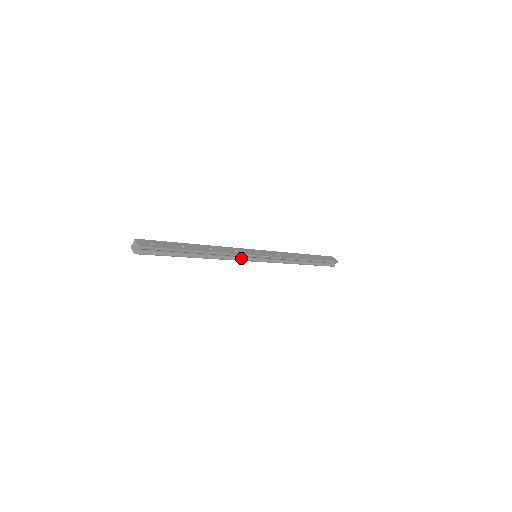
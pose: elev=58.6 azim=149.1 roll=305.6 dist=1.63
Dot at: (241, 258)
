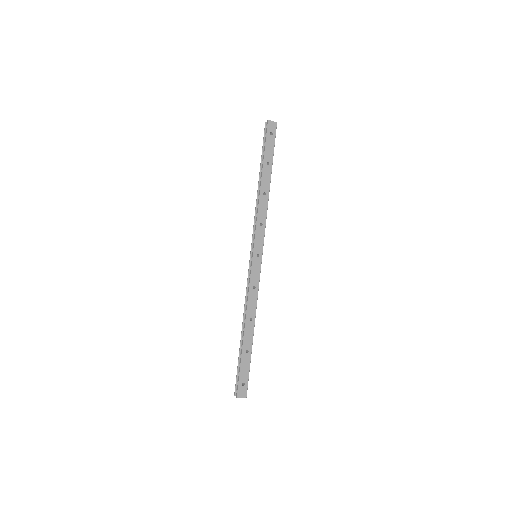
Dot at: occluded
